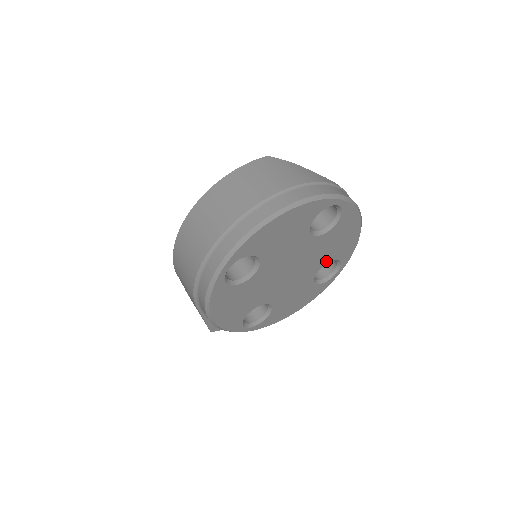
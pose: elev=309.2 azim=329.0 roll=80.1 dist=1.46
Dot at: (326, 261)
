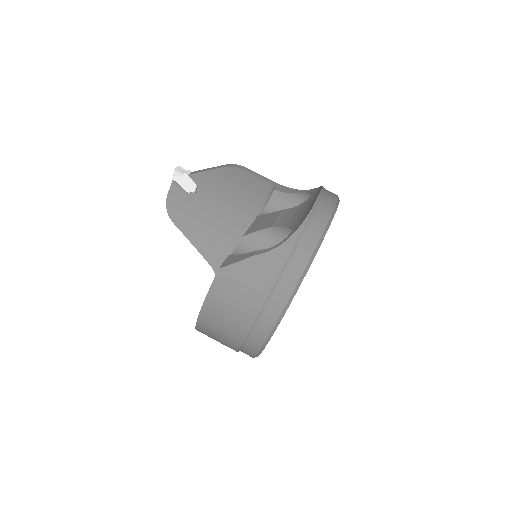
Dot at: occluded
